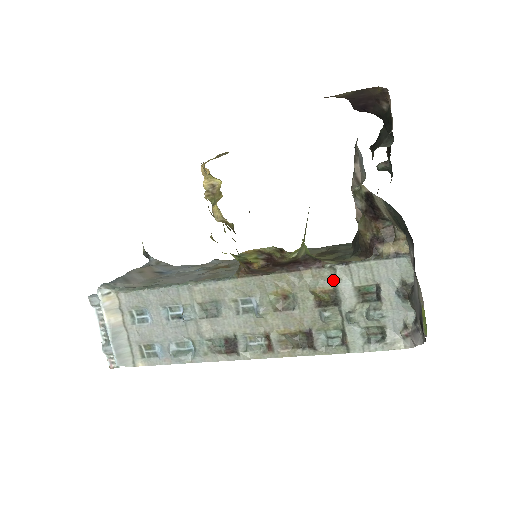
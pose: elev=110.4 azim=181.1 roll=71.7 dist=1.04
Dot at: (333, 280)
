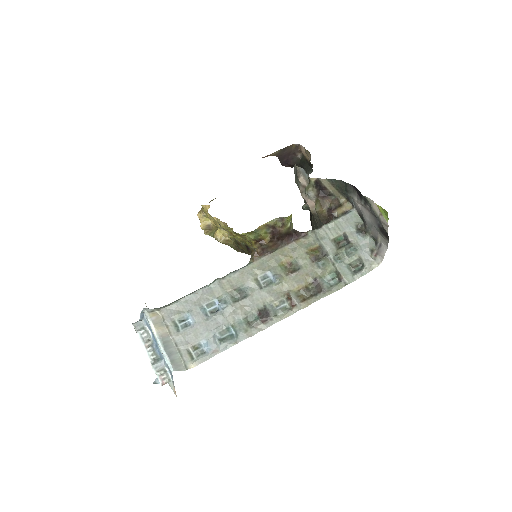
Dot at: (317, 240)
